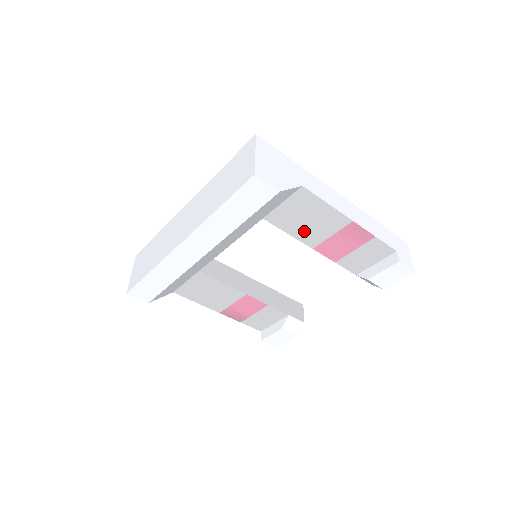
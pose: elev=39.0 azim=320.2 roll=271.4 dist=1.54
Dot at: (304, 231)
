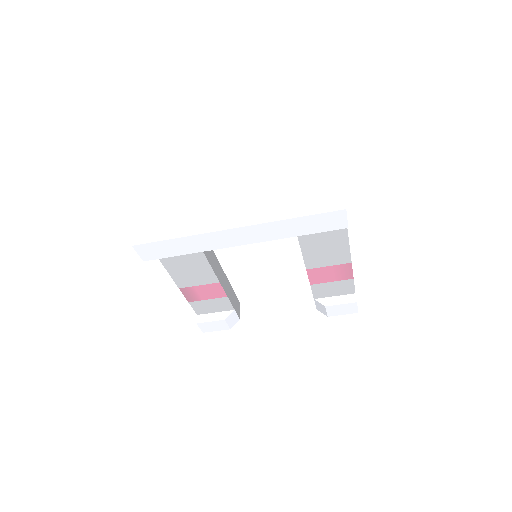
Dot at: (314, 255)
